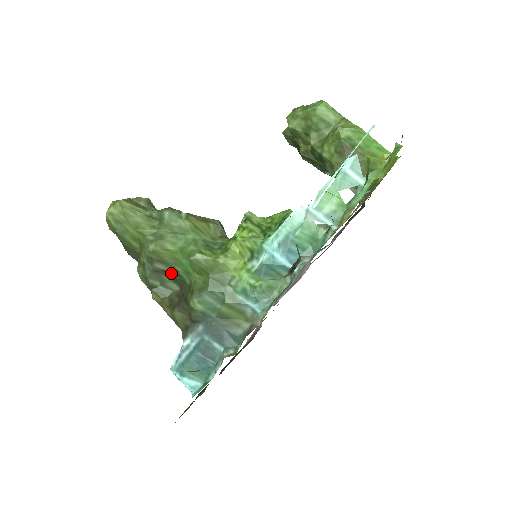
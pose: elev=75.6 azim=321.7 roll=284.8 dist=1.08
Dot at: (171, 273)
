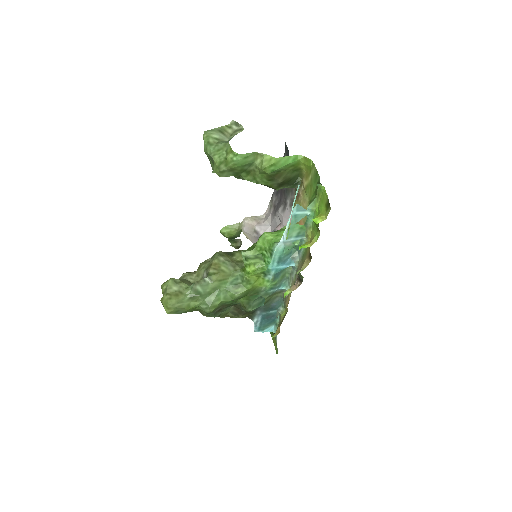
Dot at: (226, 307)
